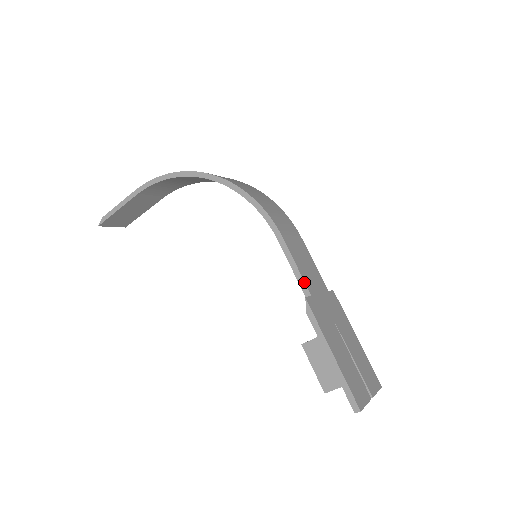
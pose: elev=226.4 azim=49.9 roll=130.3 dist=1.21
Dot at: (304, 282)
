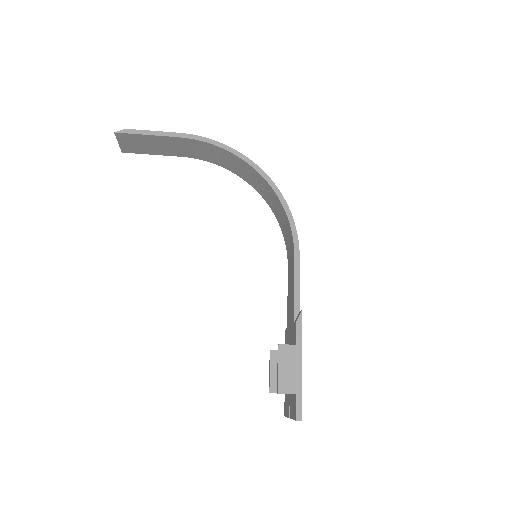
Dot at: (299, 298)
